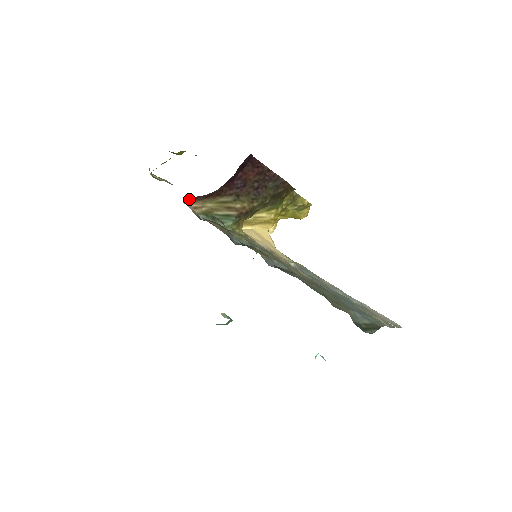
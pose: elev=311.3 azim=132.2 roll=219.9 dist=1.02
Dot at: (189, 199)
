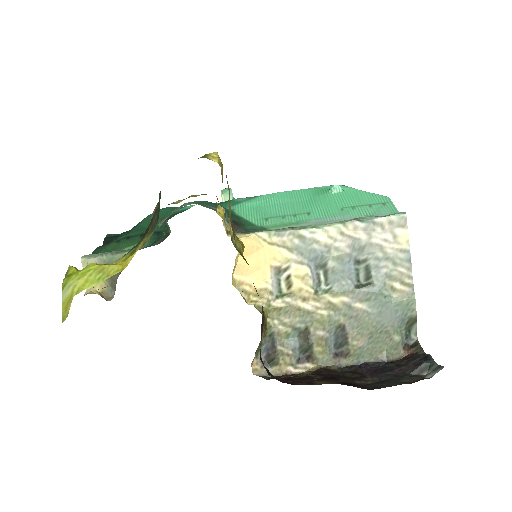
Dot at: (253, 372)
